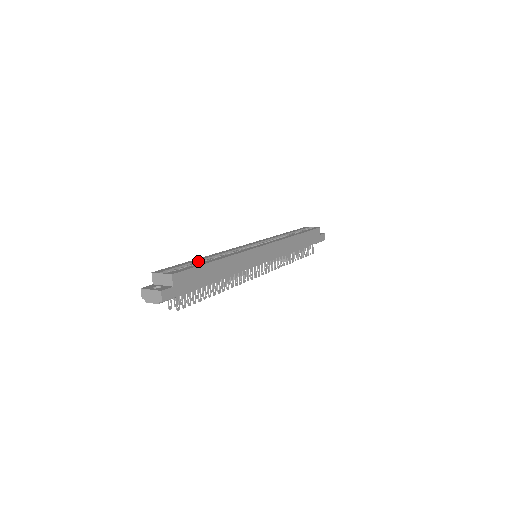
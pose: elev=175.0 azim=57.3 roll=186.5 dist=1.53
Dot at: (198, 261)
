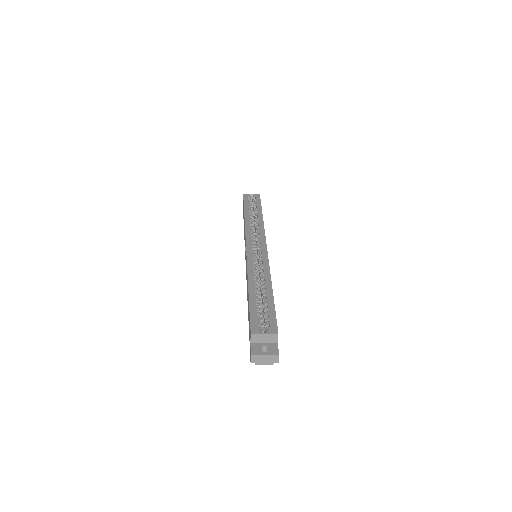
Dot at: (255, 296)
